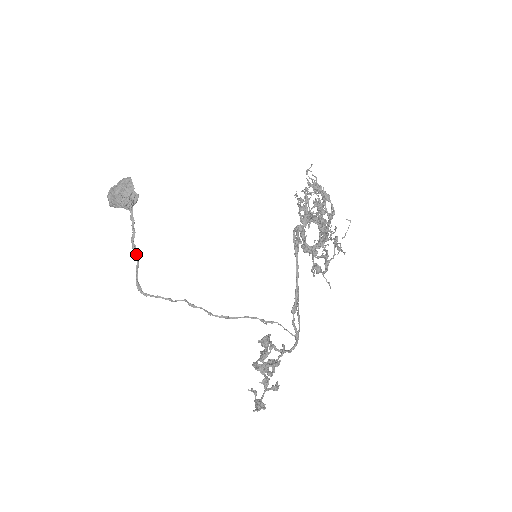
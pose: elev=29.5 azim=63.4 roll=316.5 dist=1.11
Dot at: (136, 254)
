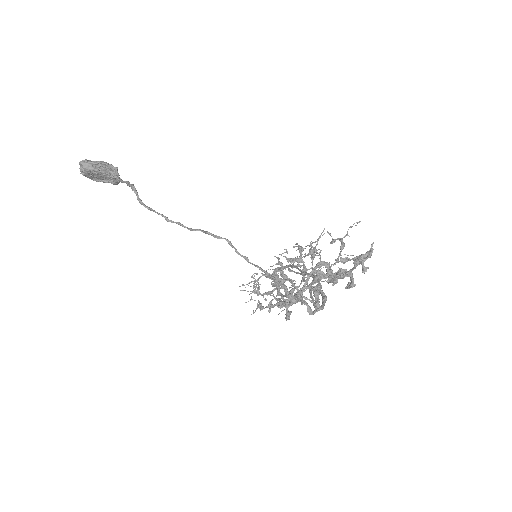
Dot at: occluded
